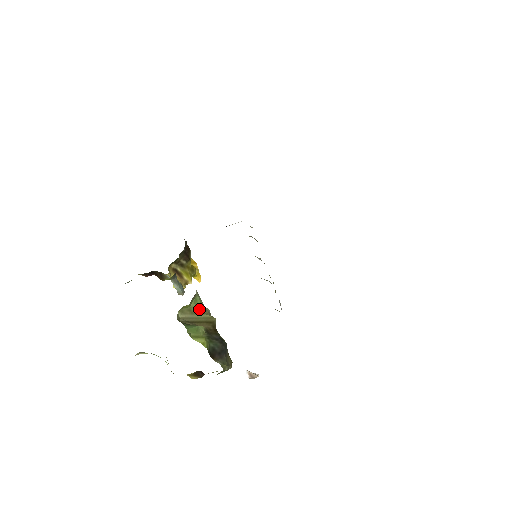
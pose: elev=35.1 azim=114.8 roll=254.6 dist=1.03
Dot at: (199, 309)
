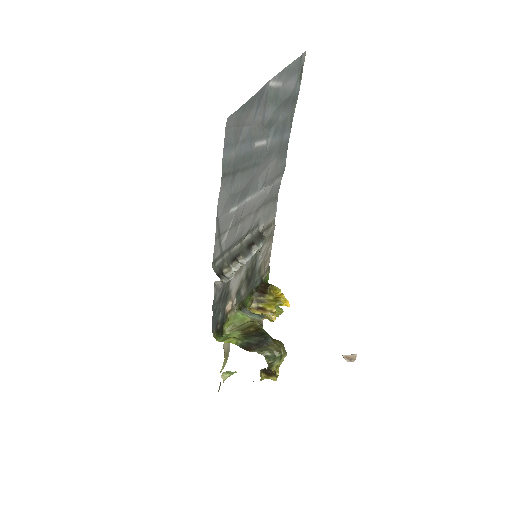
Dot at: (243, 321)
